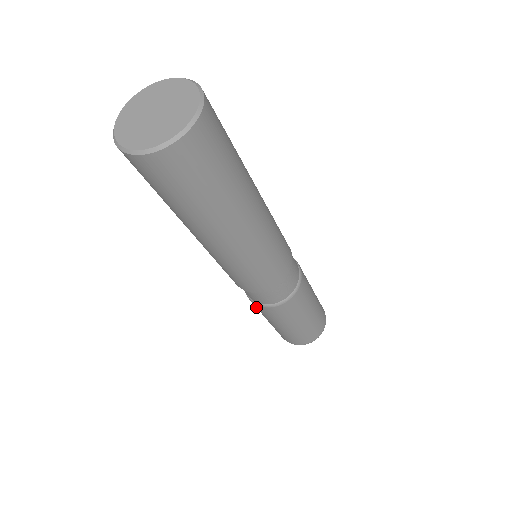
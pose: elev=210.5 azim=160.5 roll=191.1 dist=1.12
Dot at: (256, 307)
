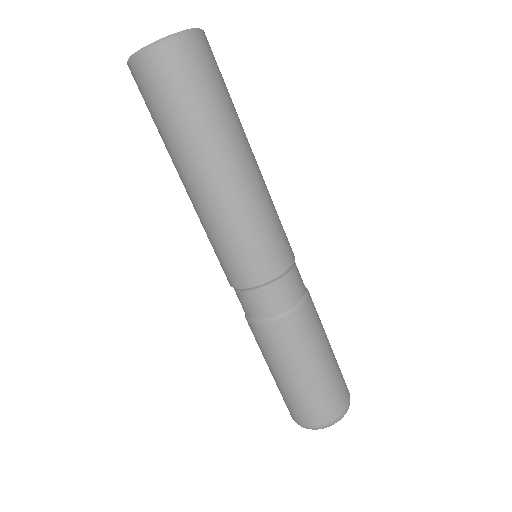
Dot at: occluded
